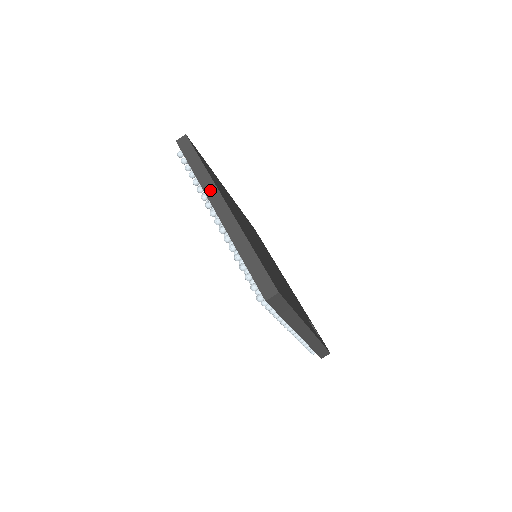
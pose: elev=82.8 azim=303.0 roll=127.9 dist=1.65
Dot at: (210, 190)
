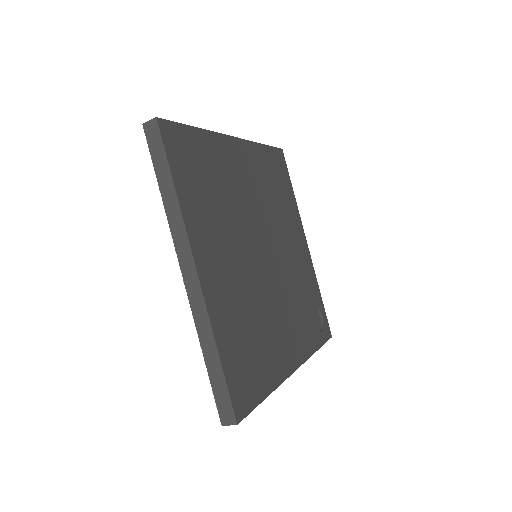
Dot at: (180, 240)
